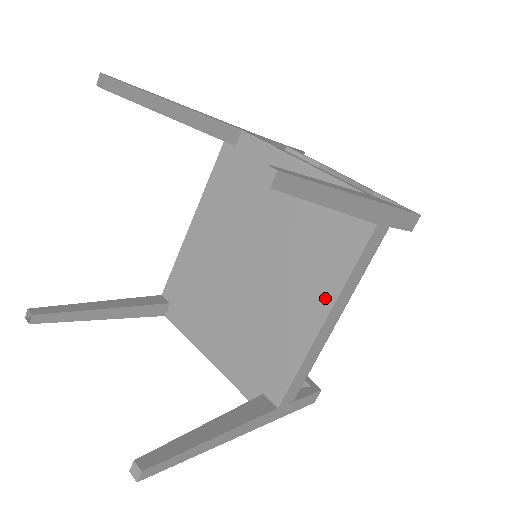
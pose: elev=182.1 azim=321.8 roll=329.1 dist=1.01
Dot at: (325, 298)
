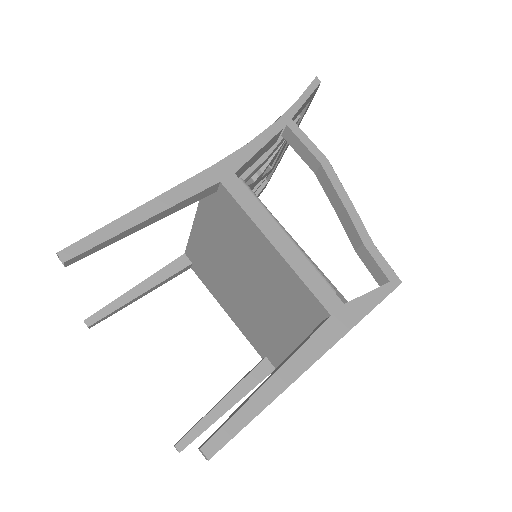
Dot at: occluded
